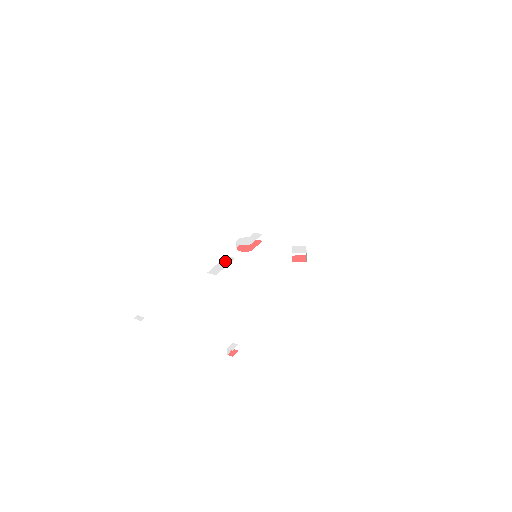
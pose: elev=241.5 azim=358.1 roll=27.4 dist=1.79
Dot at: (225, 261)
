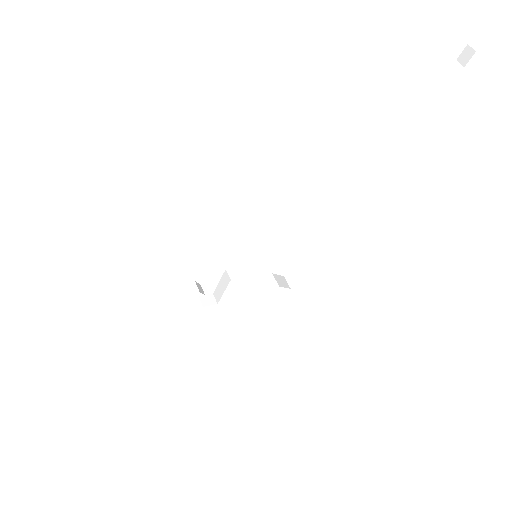
Dot at: occluded
